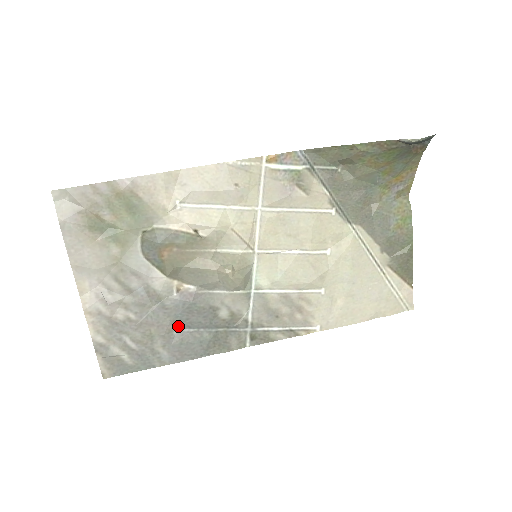
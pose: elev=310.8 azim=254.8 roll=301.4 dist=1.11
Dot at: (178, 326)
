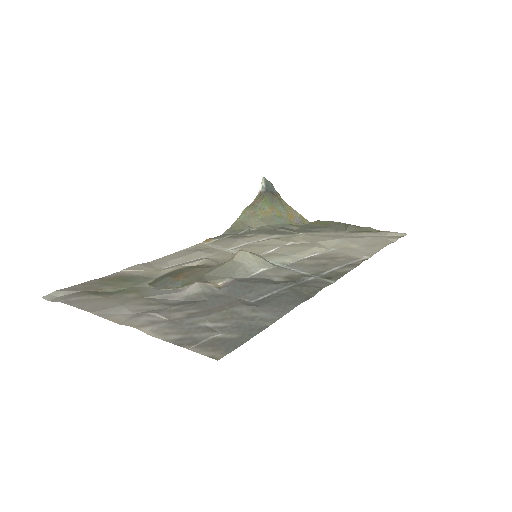
Dot at: (249, 299)
